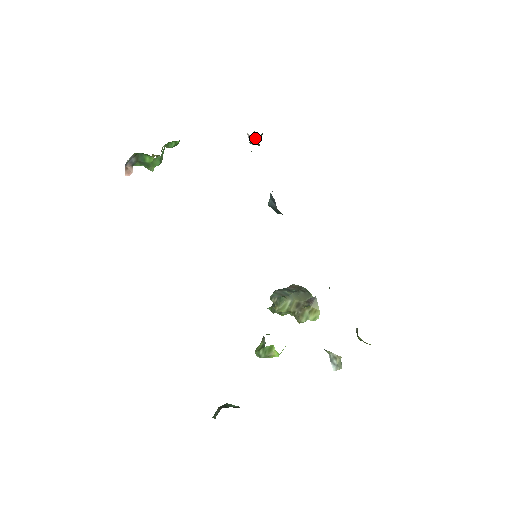
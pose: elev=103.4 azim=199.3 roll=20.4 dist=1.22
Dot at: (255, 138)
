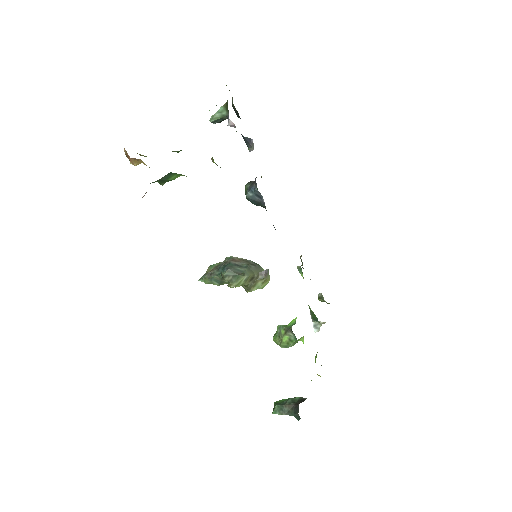
Dot at: (223, 119)
